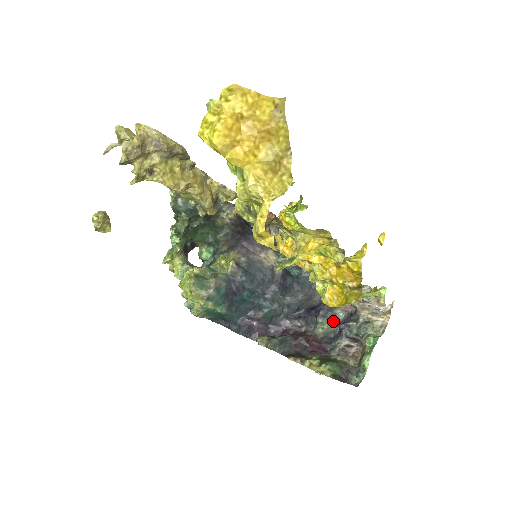
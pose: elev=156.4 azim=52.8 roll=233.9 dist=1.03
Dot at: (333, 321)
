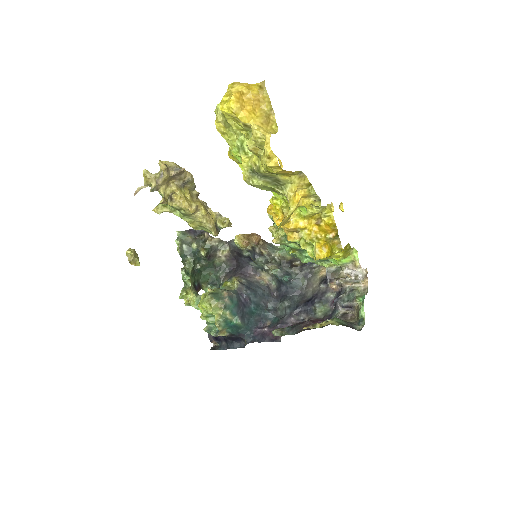
Dot at: (327, 303)
